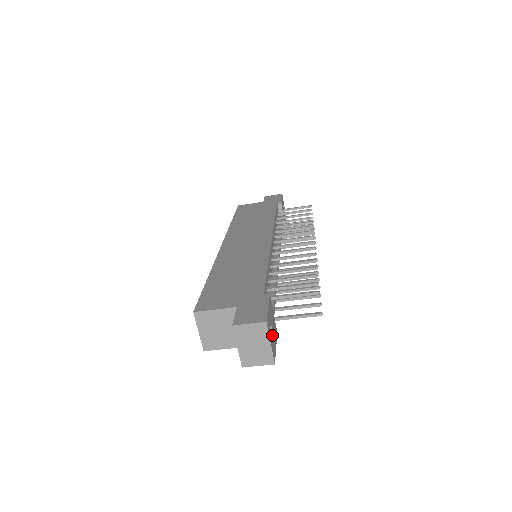
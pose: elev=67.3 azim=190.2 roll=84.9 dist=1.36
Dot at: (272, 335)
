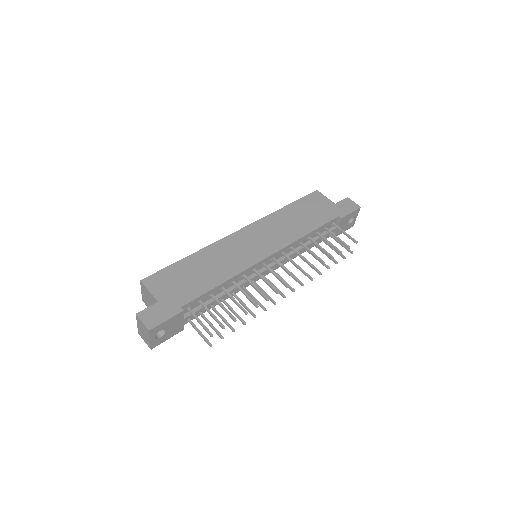
Dot at: (164, 334)
